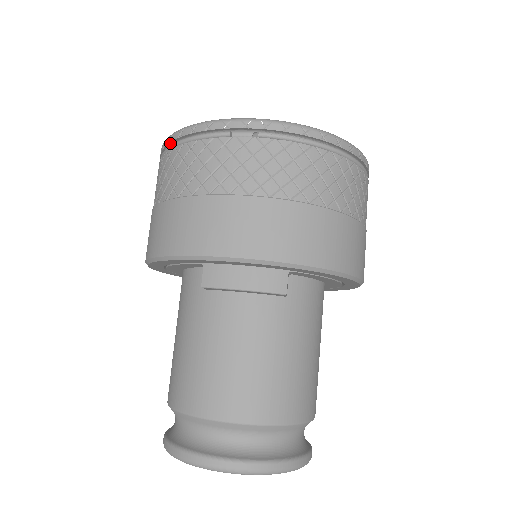
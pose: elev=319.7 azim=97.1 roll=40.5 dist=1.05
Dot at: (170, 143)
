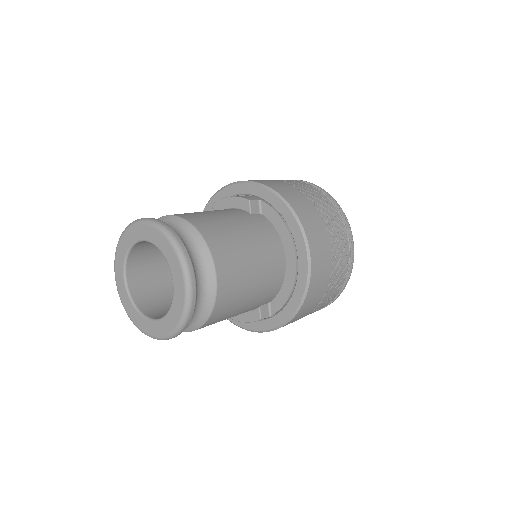
Dot at: occluded
